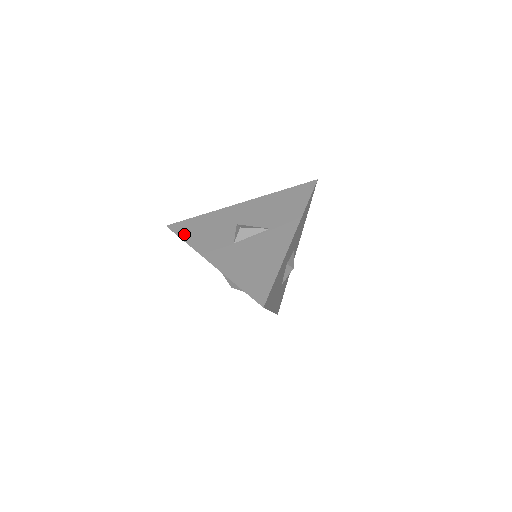
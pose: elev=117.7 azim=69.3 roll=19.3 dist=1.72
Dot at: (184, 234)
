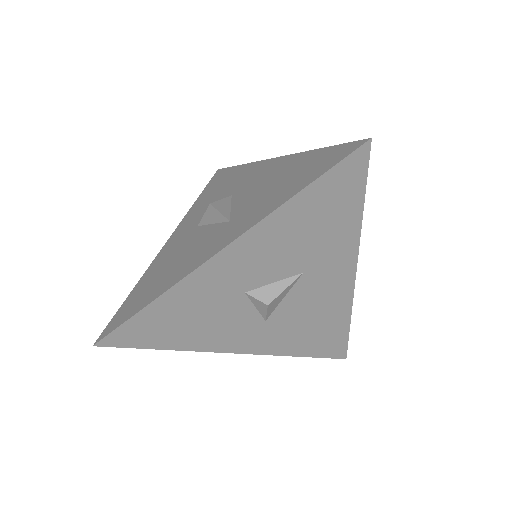
Dot at: (207, 188)
